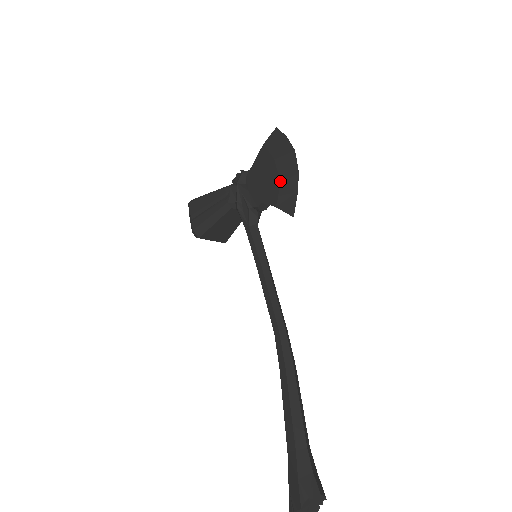
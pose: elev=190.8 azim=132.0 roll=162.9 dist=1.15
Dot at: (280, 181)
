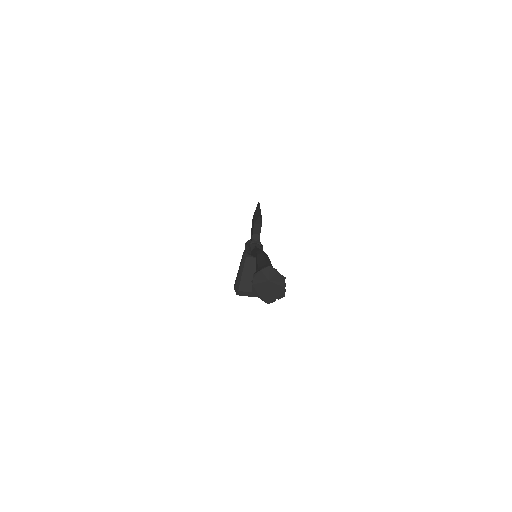
Dot at: (254, 215)
